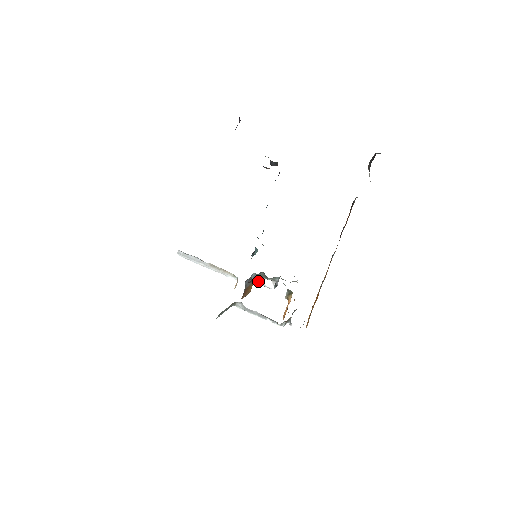
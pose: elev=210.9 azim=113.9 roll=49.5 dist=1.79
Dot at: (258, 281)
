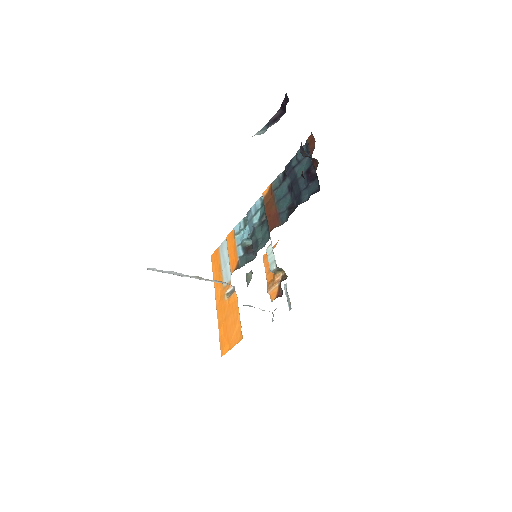
Dot at: occluded
